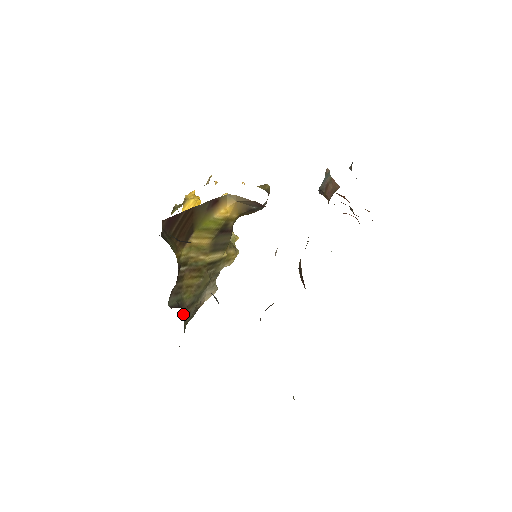
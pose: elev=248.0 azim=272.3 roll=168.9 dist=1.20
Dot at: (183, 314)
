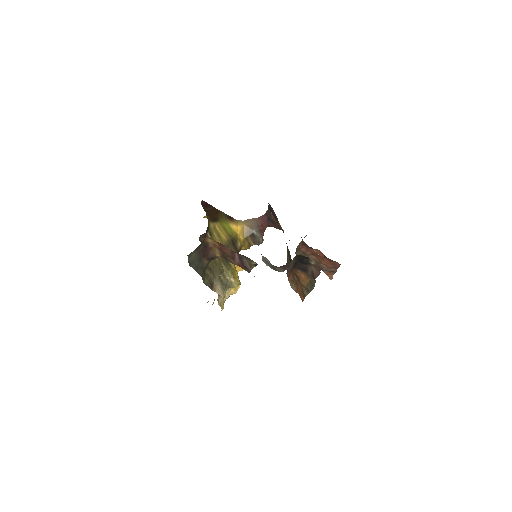
Dot at: occluded
